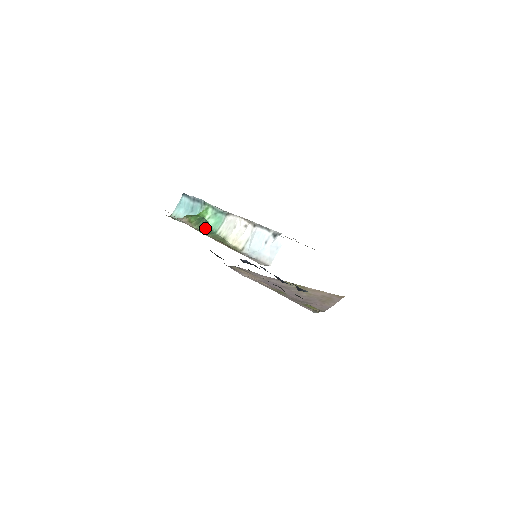
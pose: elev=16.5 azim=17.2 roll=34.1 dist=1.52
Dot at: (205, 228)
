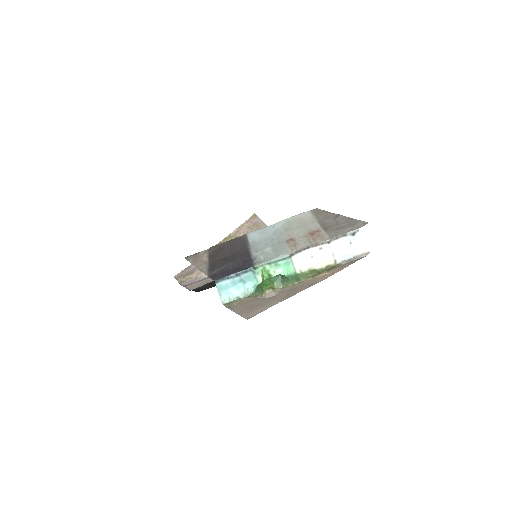
Dot at: (287, 279)
